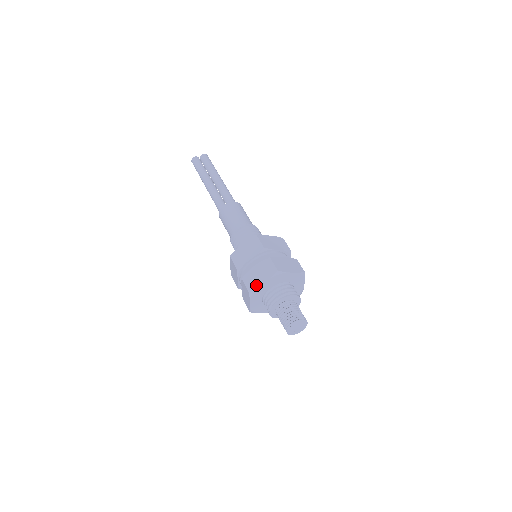
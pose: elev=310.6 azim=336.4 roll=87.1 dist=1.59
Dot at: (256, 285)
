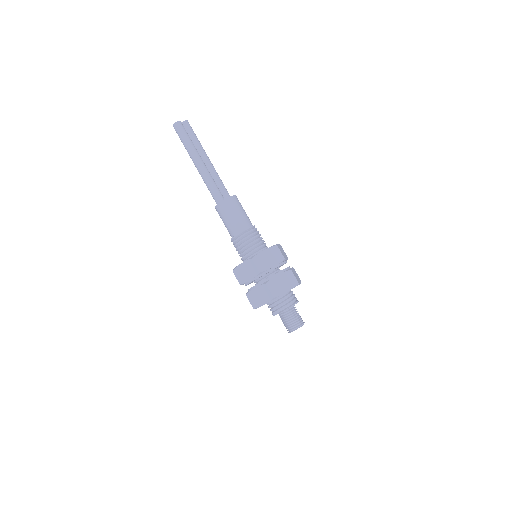
Dot at: (280, 293)
